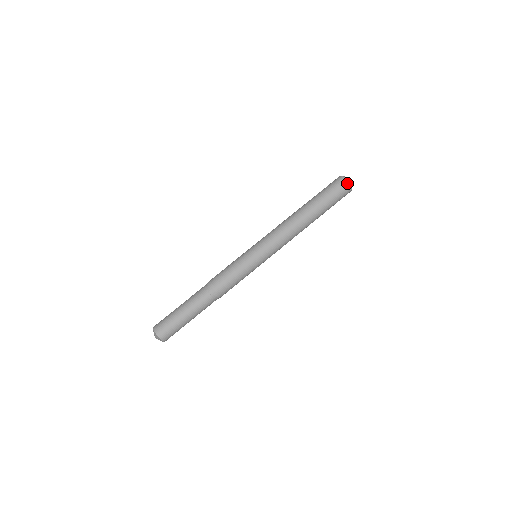
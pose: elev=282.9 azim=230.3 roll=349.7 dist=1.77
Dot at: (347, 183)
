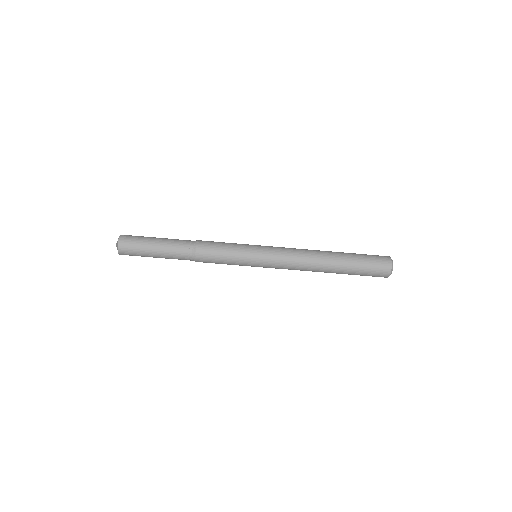
Dot at: (386, 277)
